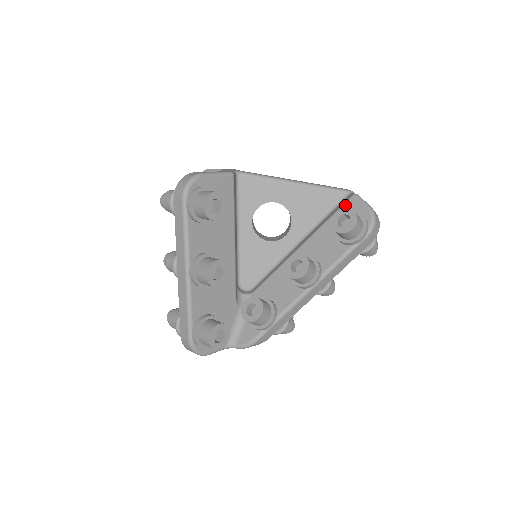
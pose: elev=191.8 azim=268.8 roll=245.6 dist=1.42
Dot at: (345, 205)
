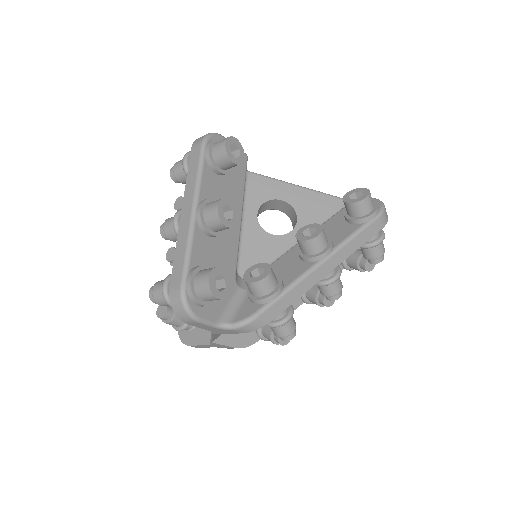
Dot at: occluded
